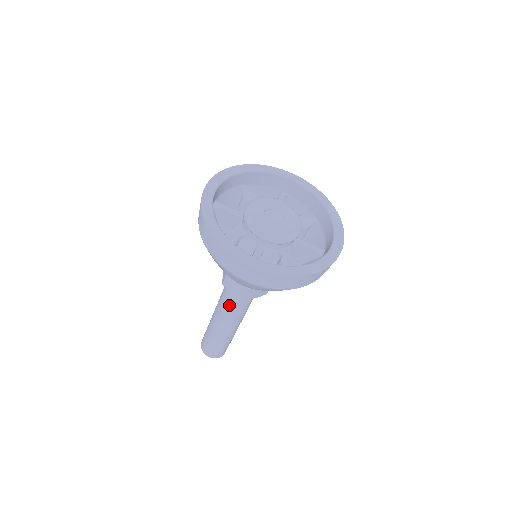
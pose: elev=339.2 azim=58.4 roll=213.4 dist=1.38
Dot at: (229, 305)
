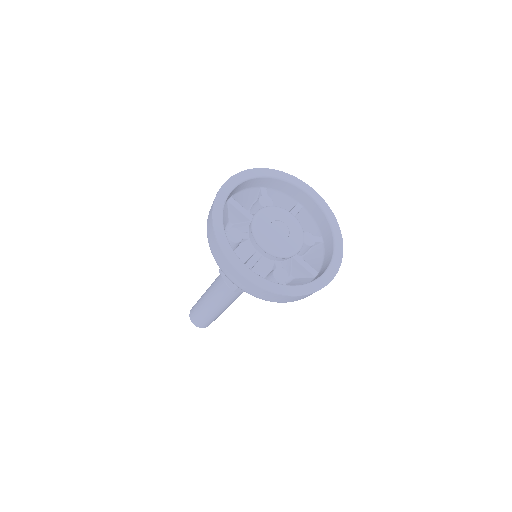
Dot at: (221, 289)
